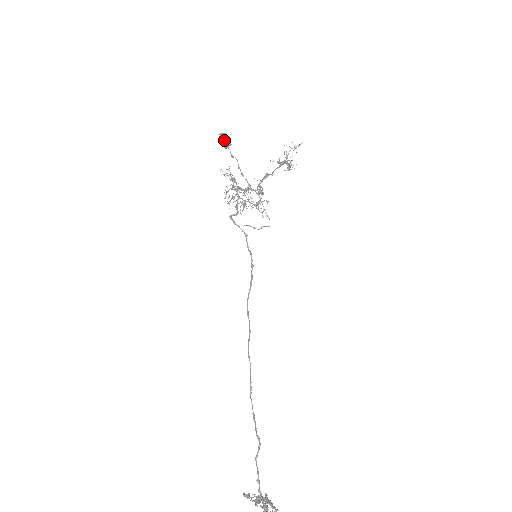
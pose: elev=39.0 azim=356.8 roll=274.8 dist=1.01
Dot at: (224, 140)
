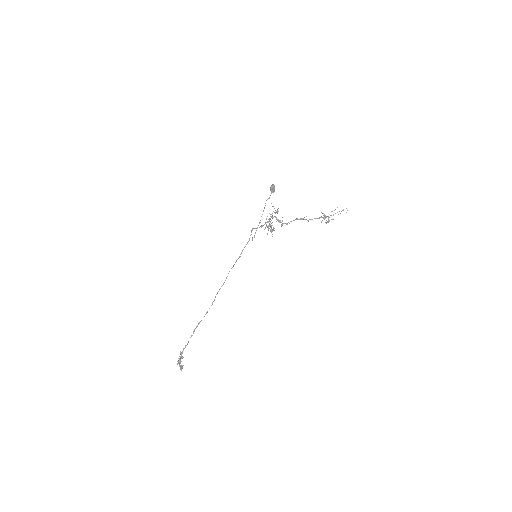
Dot at: (271, 188)
